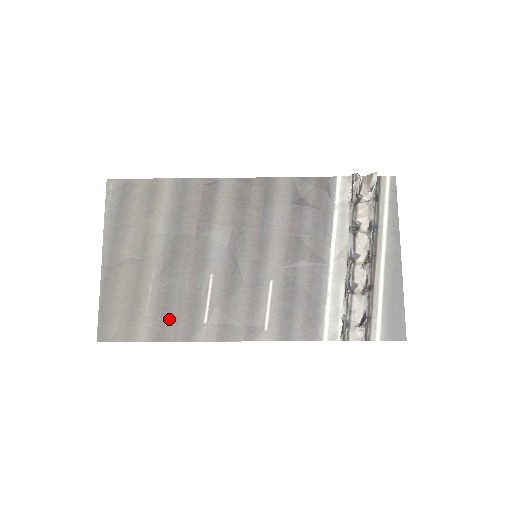
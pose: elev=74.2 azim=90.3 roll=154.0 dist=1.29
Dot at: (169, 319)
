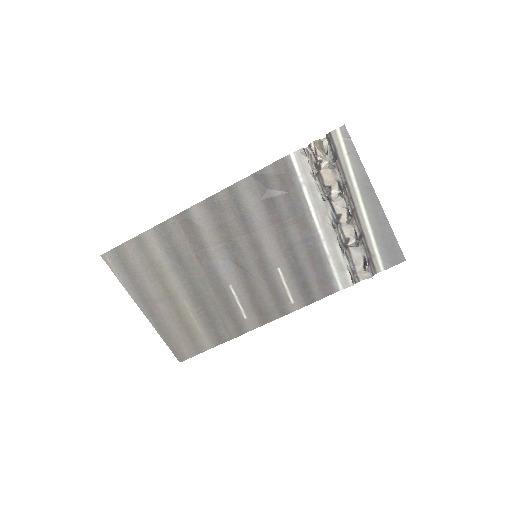
Dot at: (219, 328)
